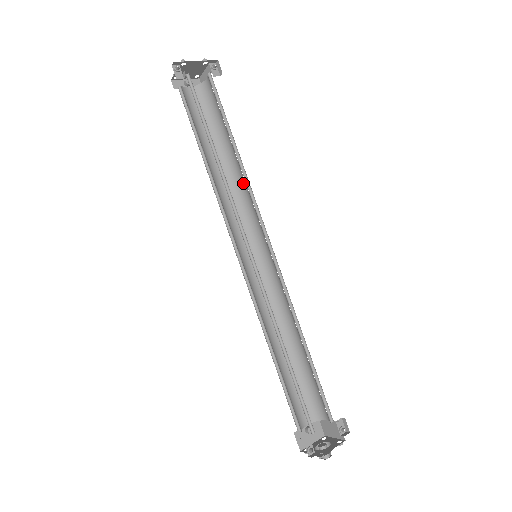
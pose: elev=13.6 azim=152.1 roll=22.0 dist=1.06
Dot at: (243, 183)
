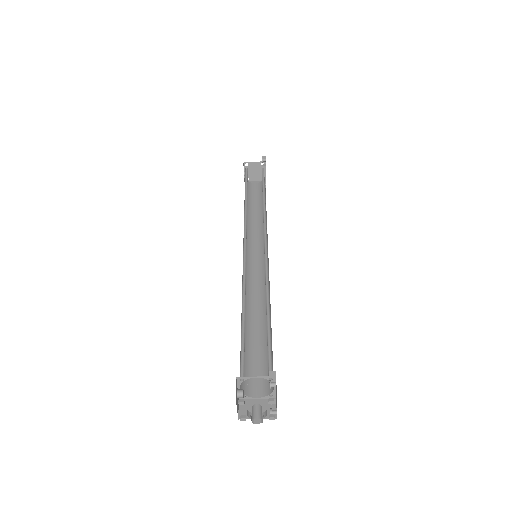
Dot at: (256, 228)
